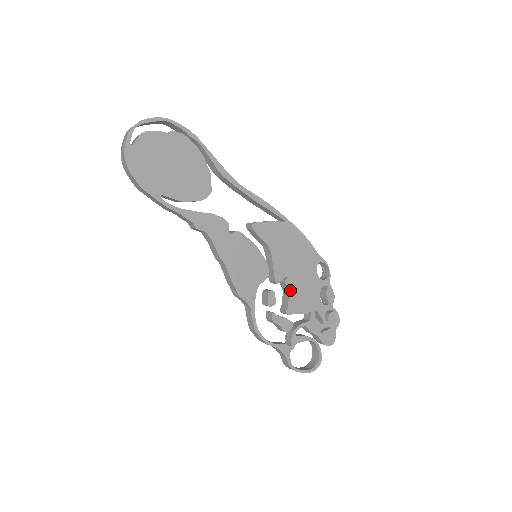
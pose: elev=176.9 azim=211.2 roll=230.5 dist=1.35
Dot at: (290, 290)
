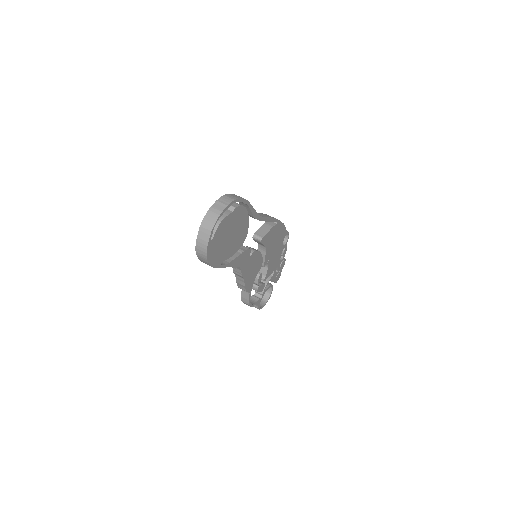
Dot at: (269, 265)
